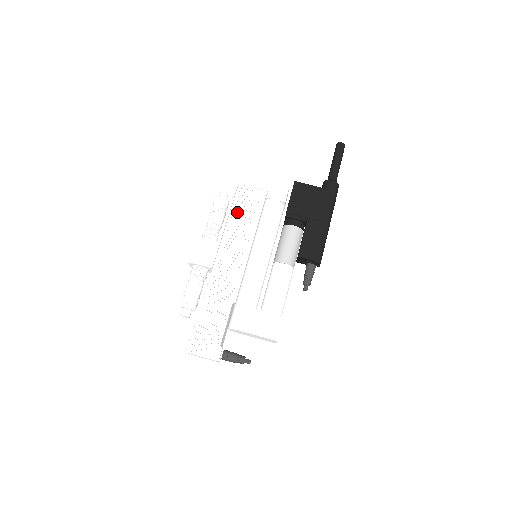
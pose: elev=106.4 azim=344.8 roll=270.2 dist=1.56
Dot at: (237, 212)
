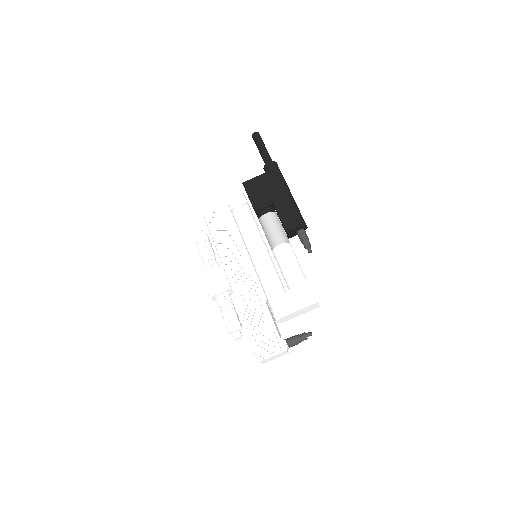
Dot at: (218, 235)
